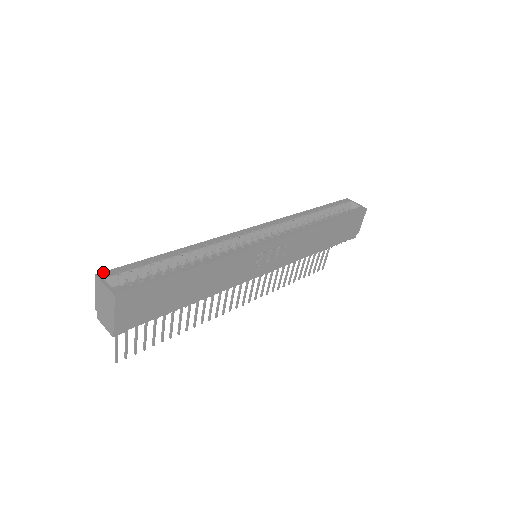
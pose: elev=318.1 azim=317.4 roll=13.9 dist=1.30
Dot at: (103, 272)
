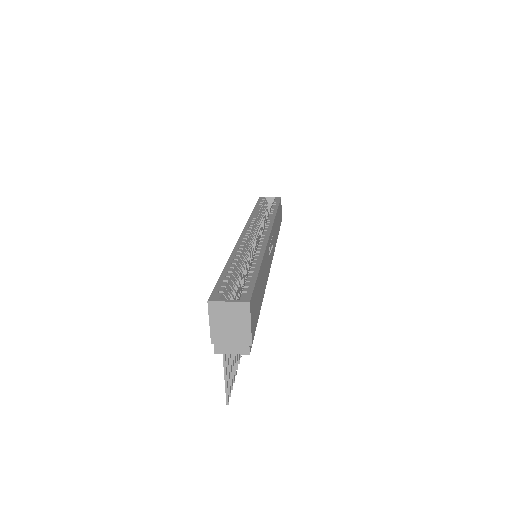
Dot at: (210, 297)
